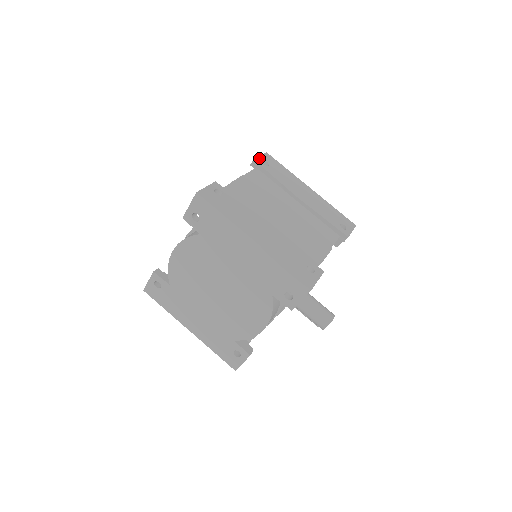
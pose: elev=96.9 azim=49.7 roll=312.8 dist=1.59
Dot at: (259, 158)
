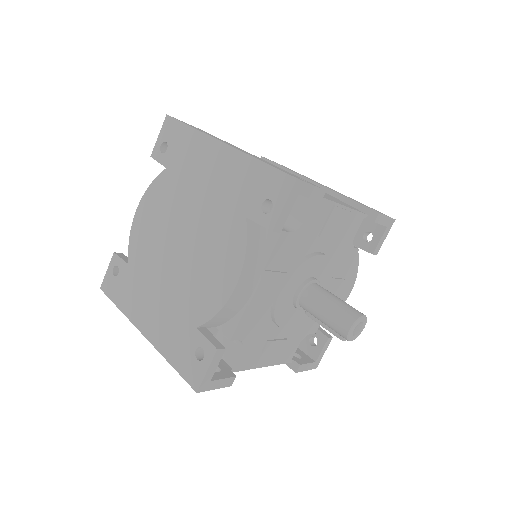
Dot at: occluded
